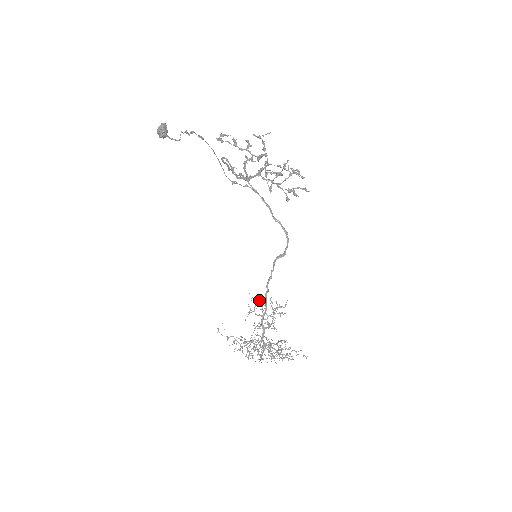
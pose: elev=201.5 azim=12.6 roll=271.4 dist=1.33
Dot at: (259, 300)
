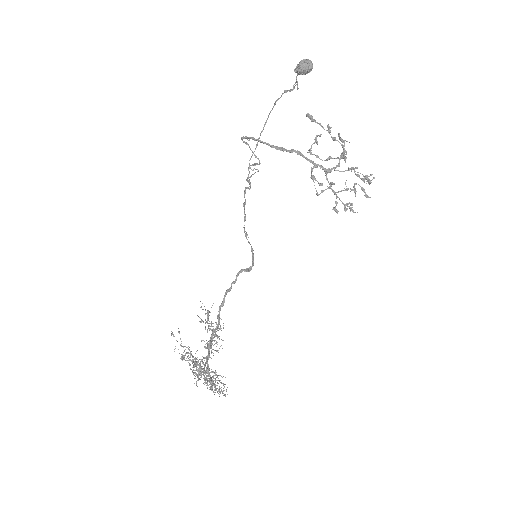
Dot at: (208, 312)
